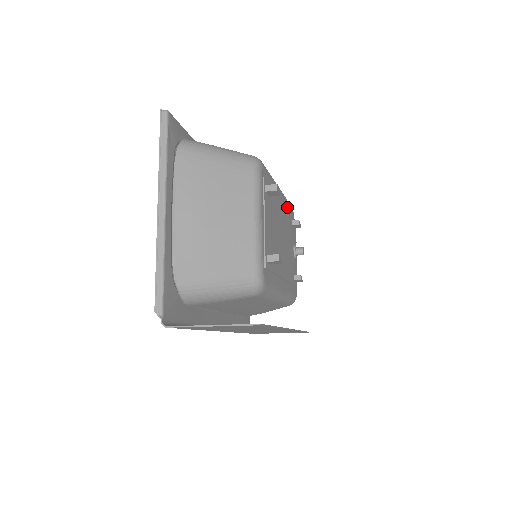
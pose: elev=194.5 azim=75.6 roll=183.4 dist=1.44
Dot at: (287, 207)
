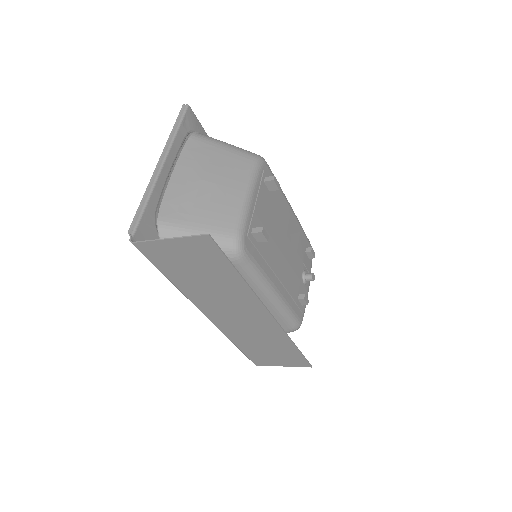
Dot at: (300, 231)
